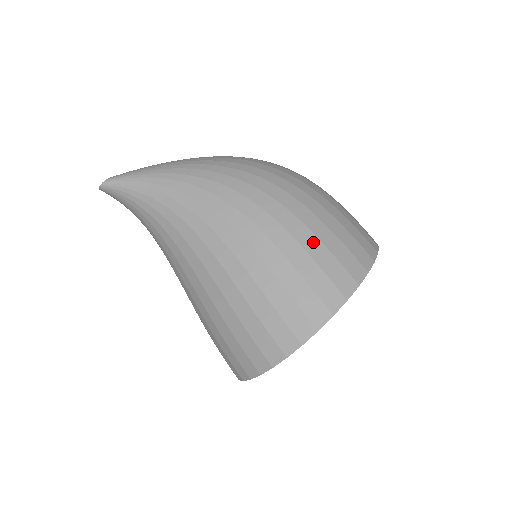
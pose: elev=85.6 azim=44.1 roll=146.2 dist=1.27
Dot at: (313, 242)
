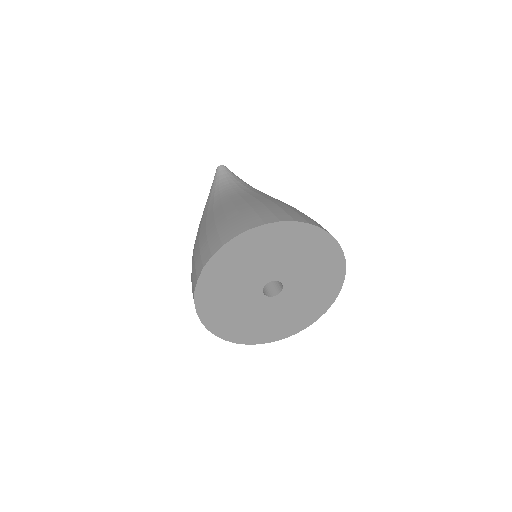
Dot at: occluded
